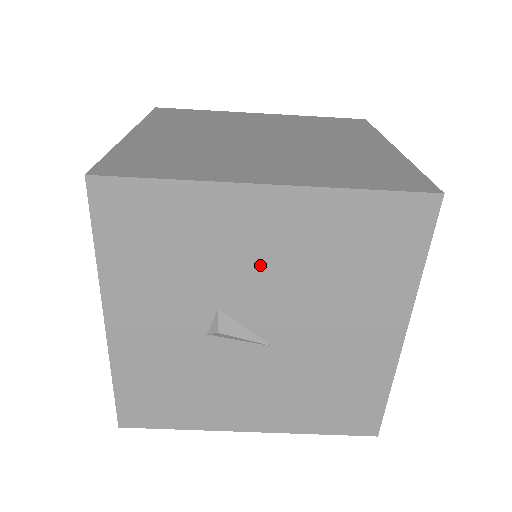
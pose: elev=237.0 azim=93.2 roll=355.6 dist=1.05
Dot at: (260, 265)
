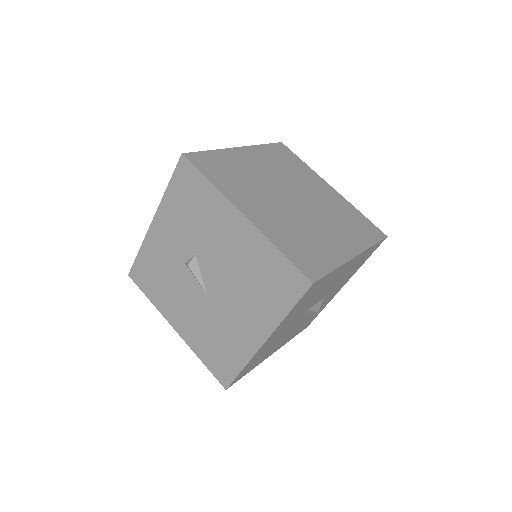
Dot at: (222, 249)
